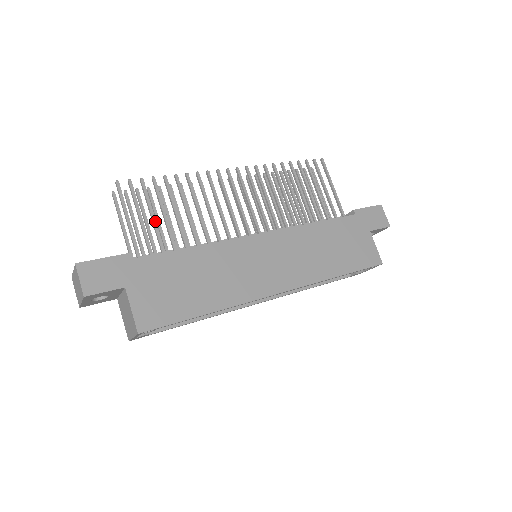
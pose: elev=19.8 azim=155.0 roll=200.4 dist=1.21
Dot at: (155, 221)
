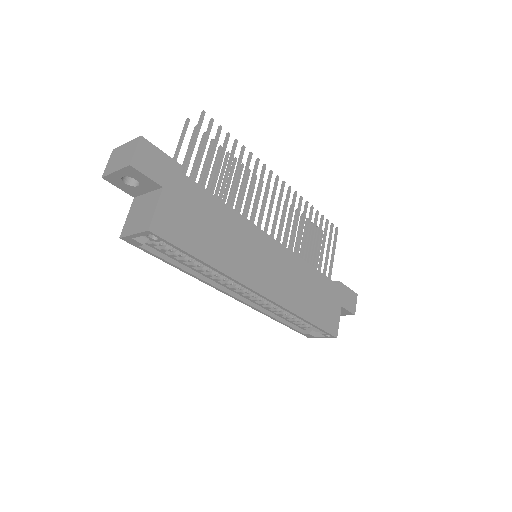
Dot at: (211, 163)
